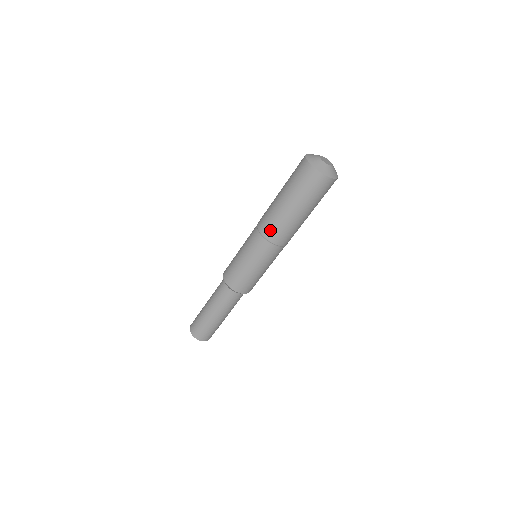
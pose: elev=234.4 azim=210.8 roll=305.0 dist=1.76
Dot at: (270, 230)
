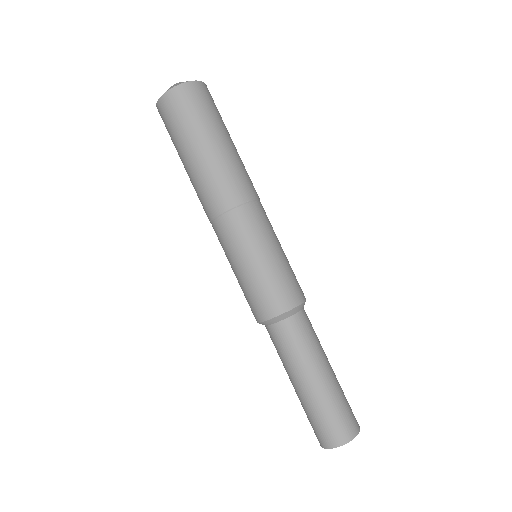
Dot at: (211, 201)
